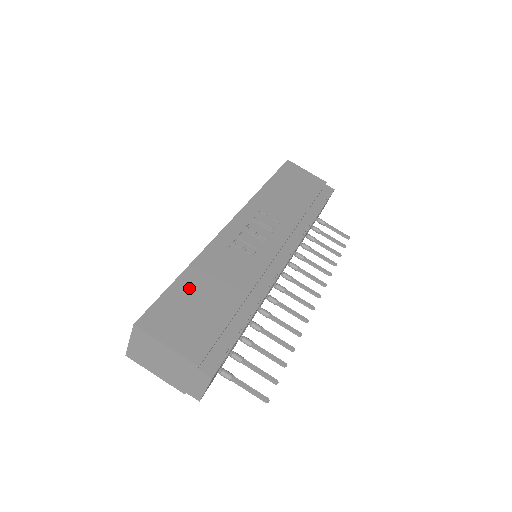
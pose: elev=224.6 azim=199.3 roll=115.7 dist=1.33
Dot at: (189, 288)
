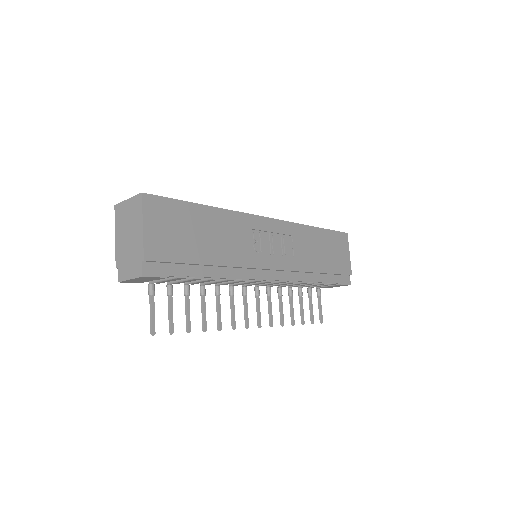
Dot at: (196, 217)
